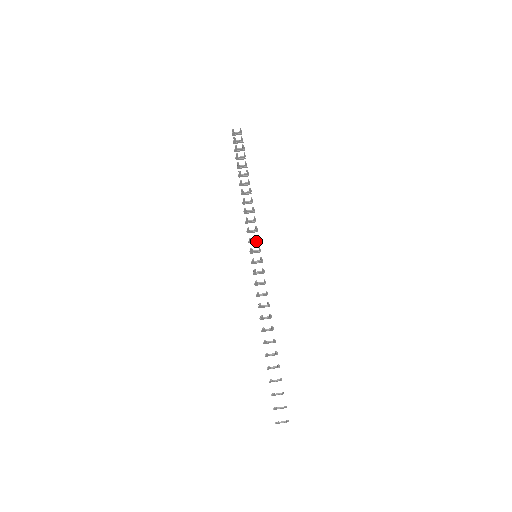
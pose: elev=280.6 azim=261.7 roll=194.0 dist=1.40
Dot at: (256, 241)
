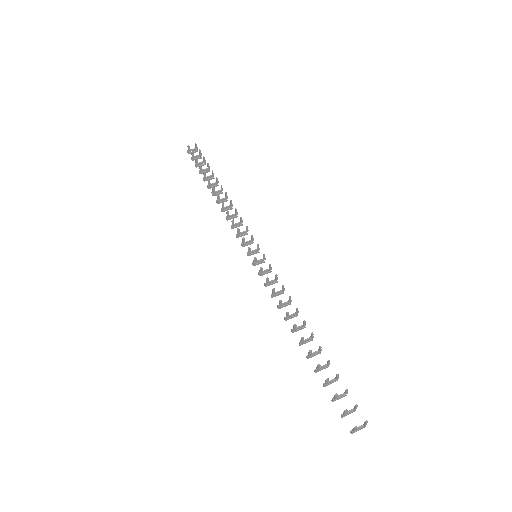
Dot at: (250, 242)
